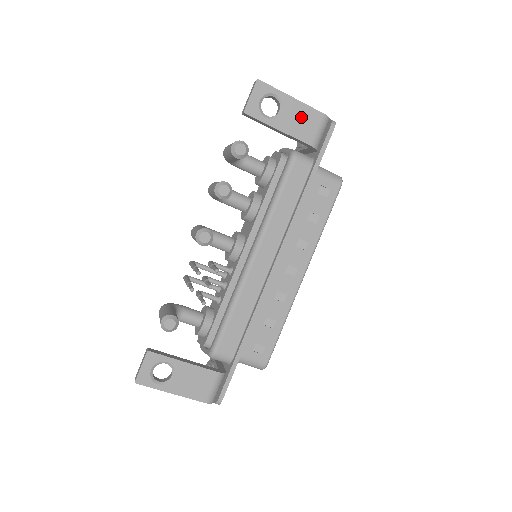
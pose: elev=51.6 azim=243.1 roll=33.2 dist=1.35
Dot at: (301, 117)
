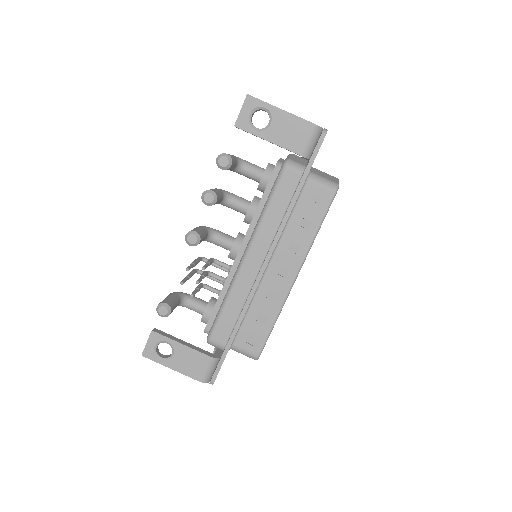
Dot at: (290, 128)
